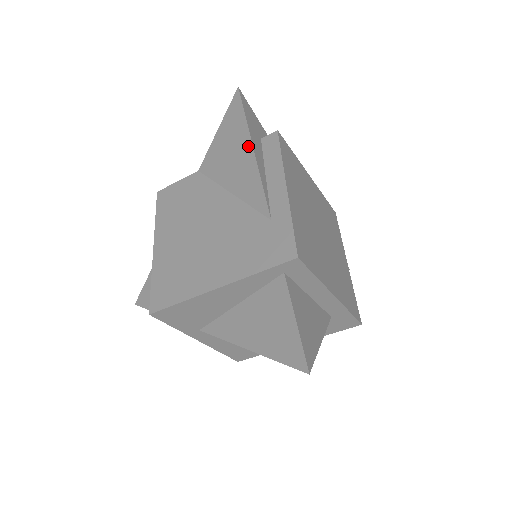
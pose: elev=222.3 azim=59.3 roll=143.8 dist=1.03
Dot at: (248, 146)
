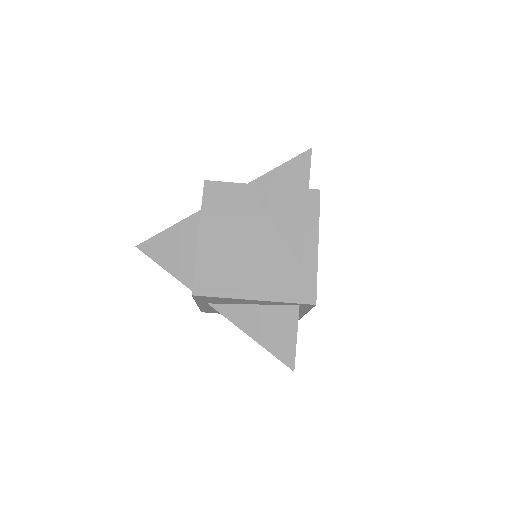
Dot at: (303, 201)
